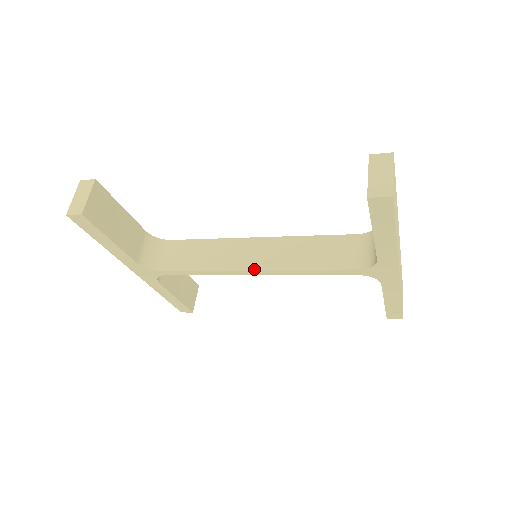
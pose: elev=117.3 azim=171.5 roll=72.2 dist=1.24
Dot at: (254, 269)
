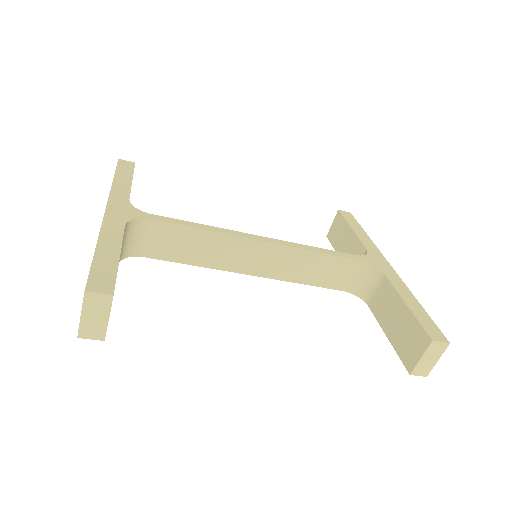
Dot at: (254, 275)
